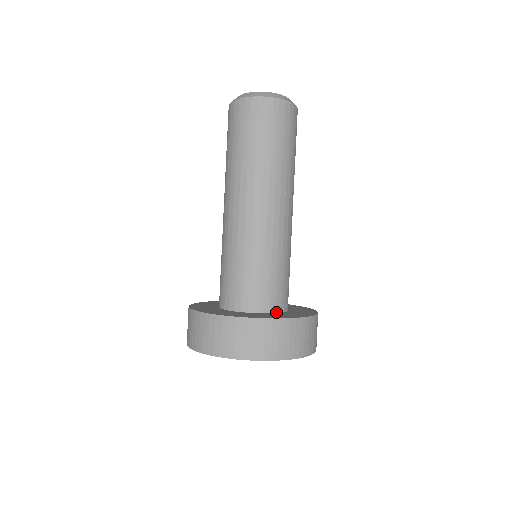
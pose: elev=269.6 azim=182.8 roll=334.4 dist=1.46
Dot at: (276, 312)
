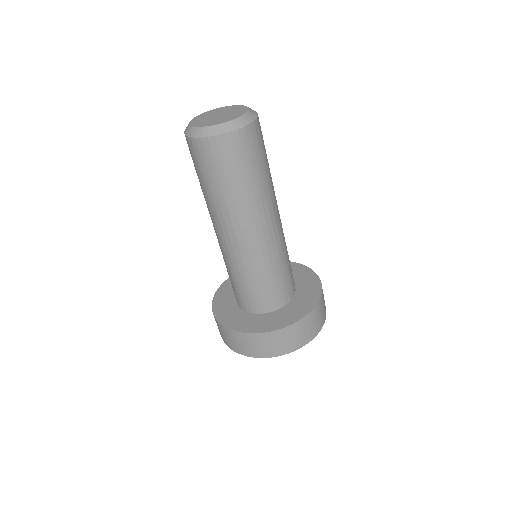
Dot at: (287, 303)
